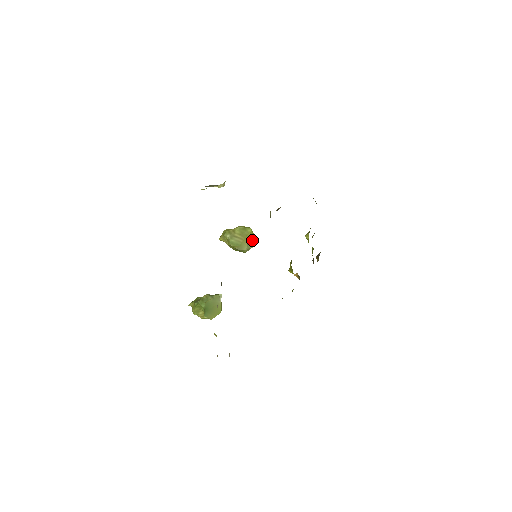
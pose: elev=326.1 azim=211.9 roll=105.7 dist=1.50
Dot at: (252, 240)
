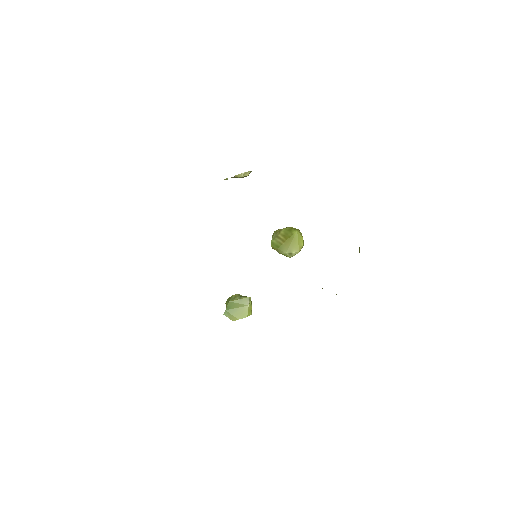
Dot at: (298, 244)
